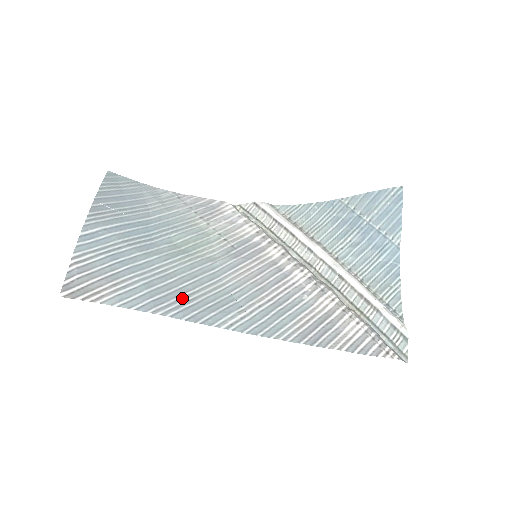
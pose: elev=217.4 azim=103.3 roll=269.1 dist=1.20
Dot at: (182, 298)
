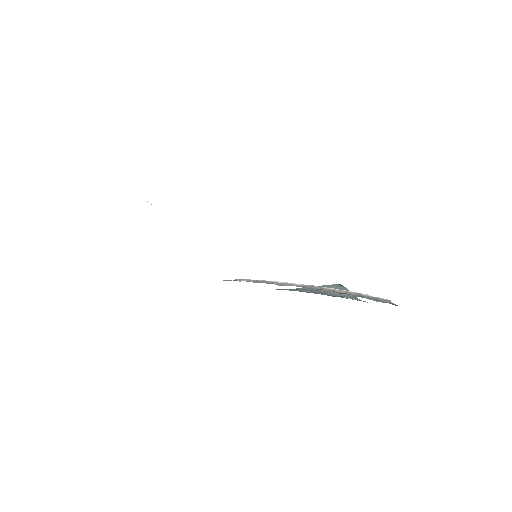
Dot at: occluded
